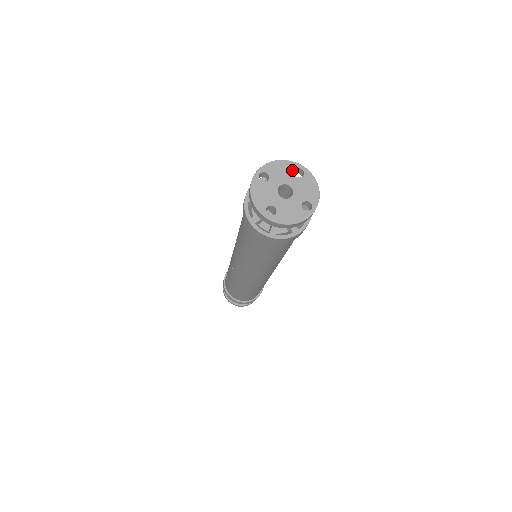
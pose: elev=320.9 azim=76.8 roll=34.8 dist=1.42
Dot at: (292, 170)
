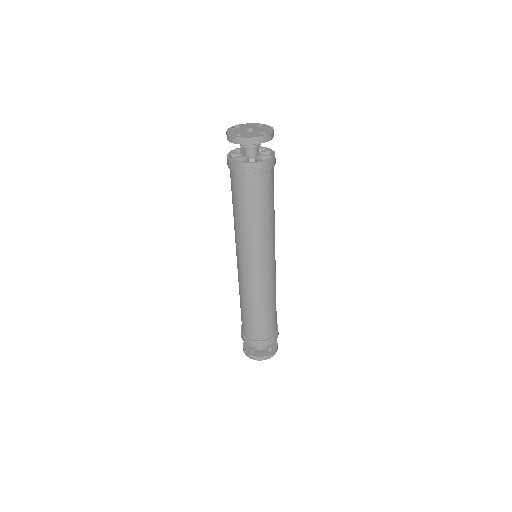
Dot at: (256, 125)
